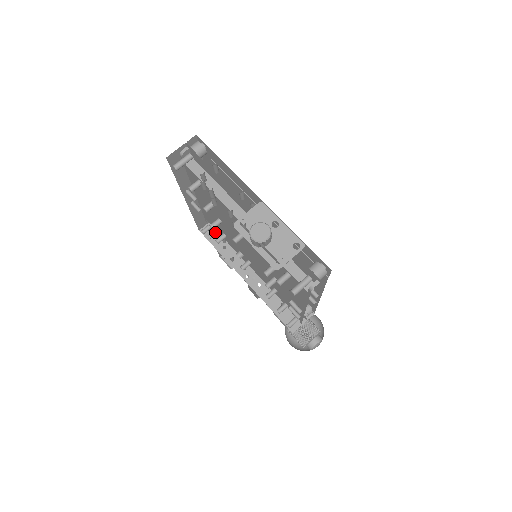
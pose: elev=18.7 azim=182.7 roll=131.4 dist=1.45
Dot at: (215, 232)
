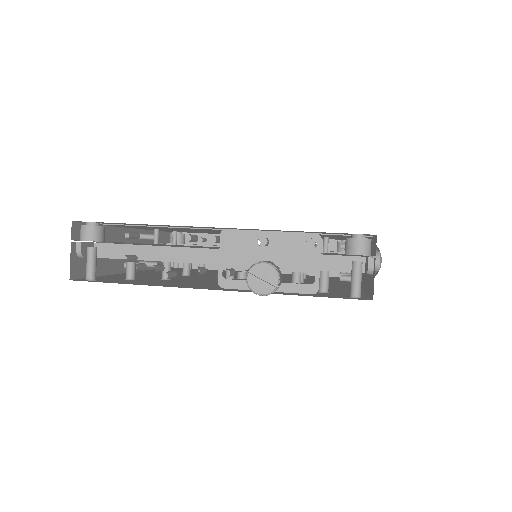
Dot at: occluded
